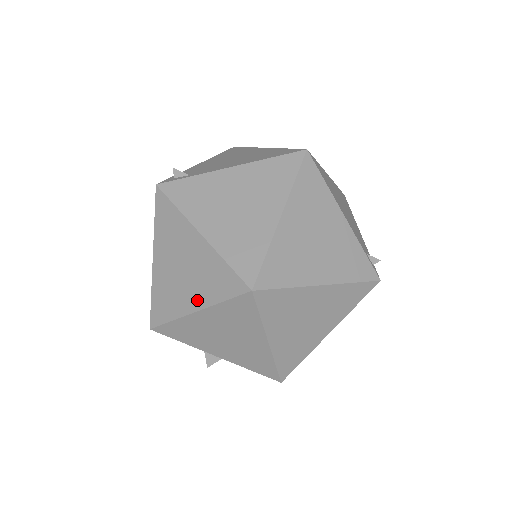
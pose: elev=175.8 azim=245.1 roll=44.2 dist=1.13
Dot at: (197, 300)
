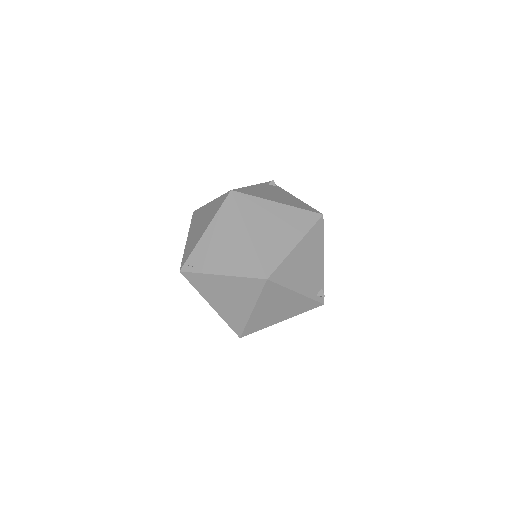
Dot at: occluded
